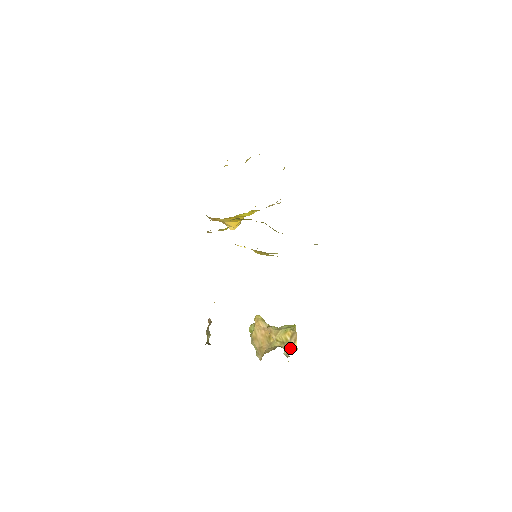
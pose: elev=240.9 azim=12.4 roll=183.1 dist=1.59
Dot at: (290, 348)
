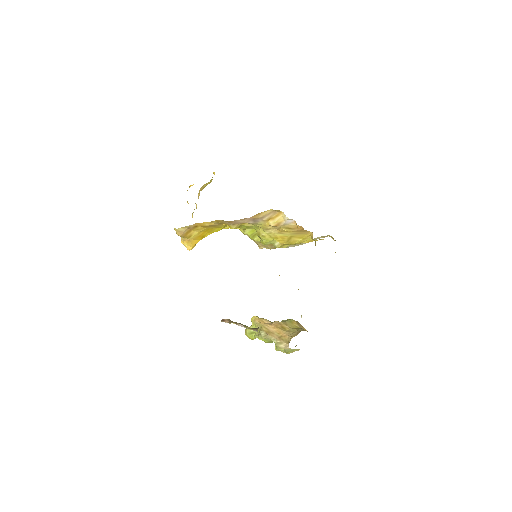
Dot at: occluded
